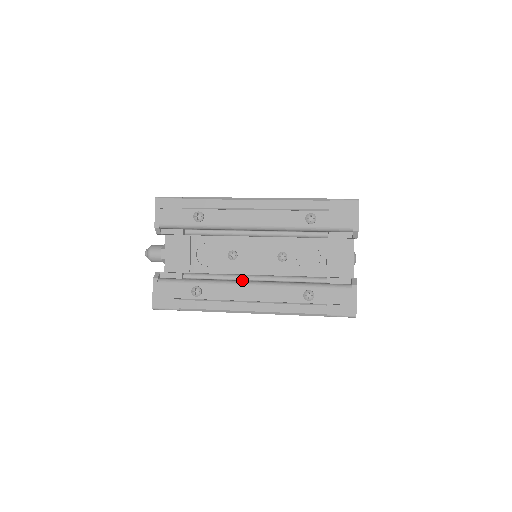
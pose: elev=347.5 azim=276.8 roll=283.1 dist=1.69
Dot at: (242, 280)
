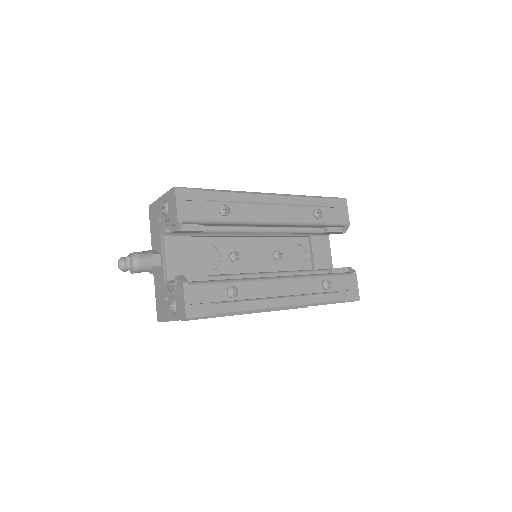
Dot at: occluded
